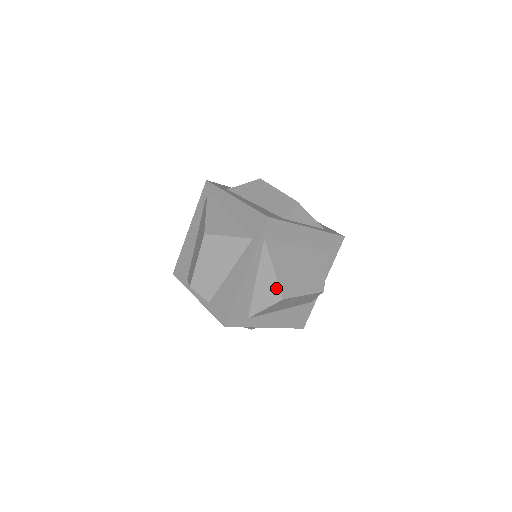
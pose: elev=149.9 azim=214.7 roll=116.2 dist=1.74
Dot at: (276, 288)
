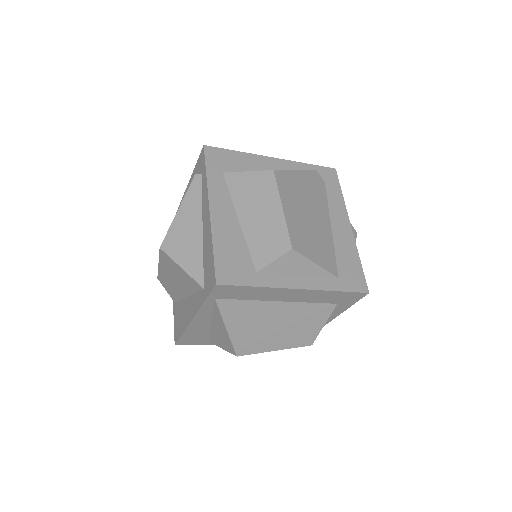
Dot at: (230, 343)
